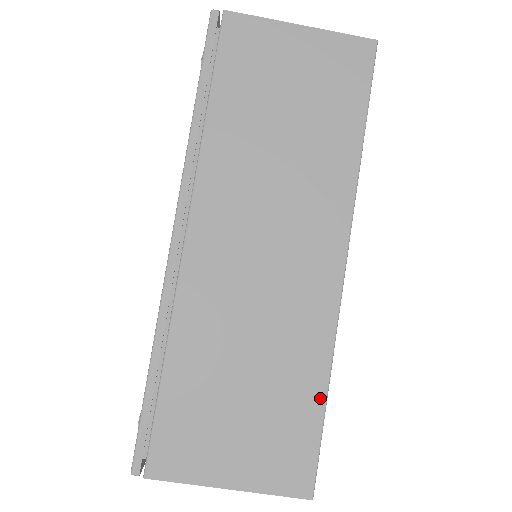
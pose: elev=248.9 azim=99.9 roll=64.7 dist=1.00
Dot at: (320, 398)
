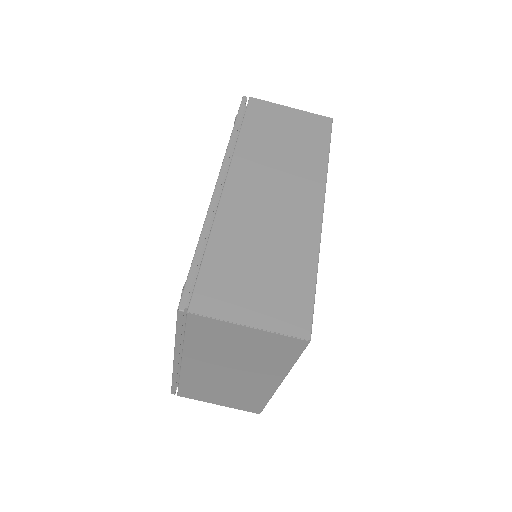
Dot at: (312, 278)
